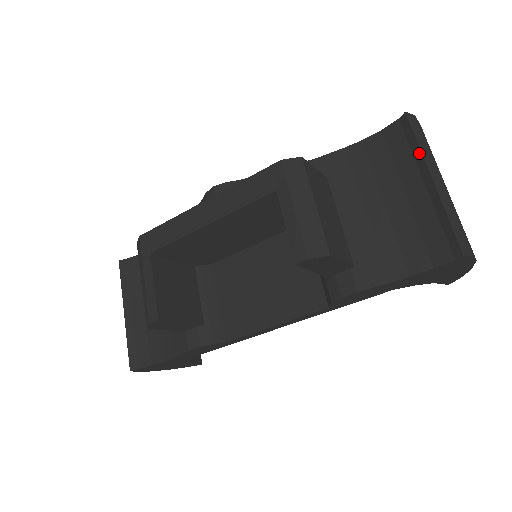
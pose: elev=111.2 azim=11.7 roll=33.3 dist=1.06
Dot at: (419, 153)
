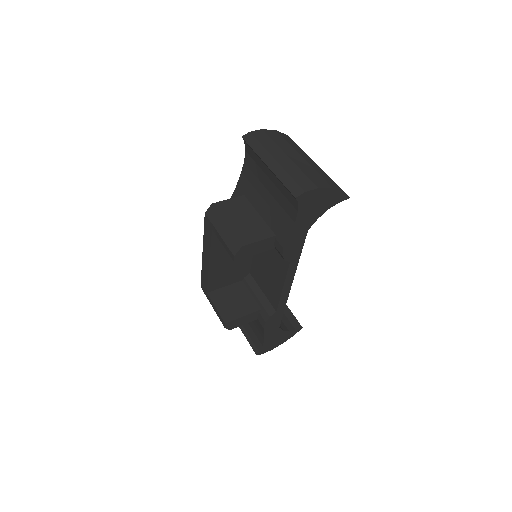
Dot at: (257, 155)
